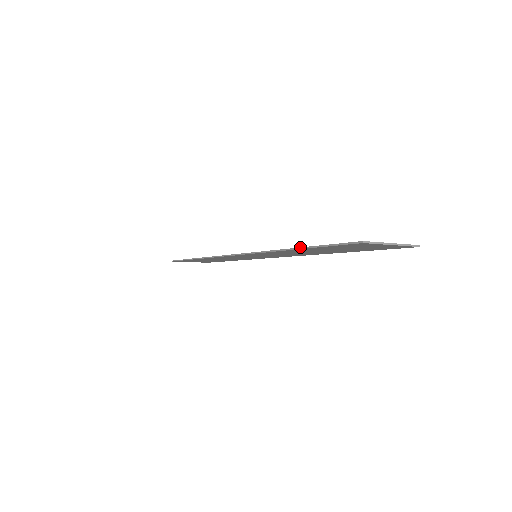
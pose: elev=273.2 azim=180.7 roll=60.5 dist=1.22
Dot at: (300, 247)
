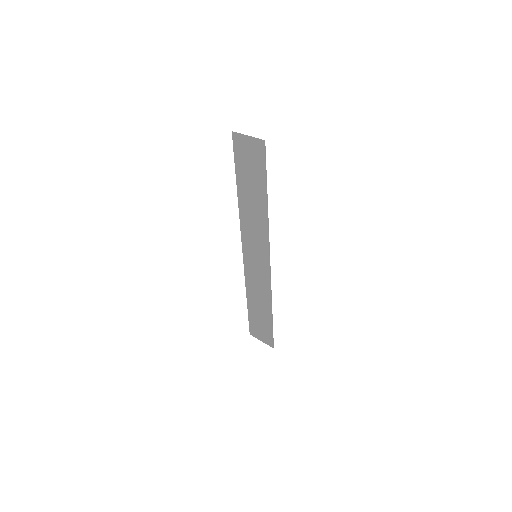
Dot at: (237, 180)
